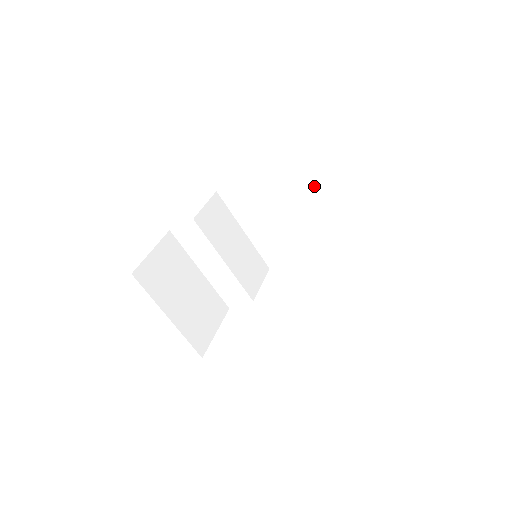
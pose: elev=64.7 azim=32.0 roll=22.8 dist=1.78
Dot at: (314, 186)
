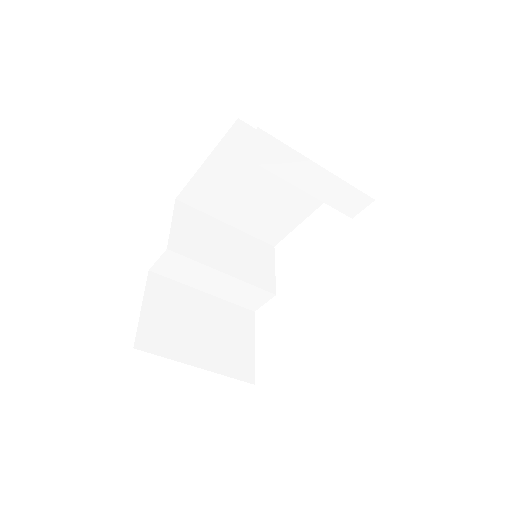
Dot at: (282, 150)
